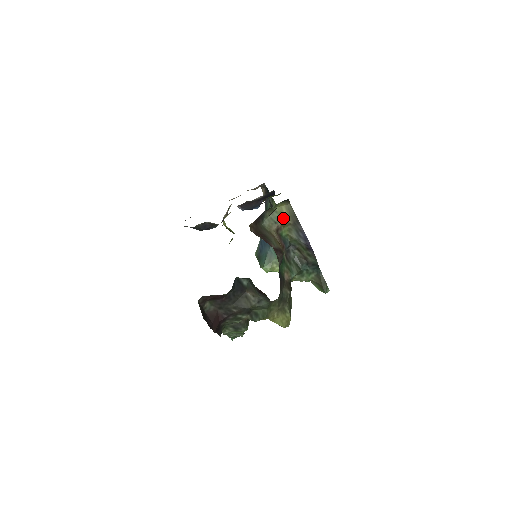
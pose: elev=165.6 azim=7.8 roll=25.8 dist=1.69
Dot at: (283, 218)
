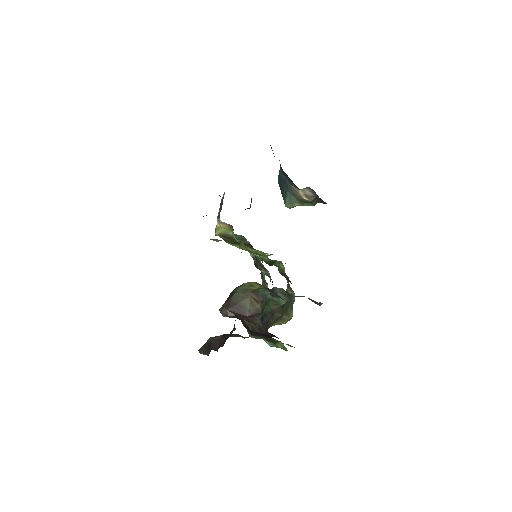
Dot at: (254, 287)
